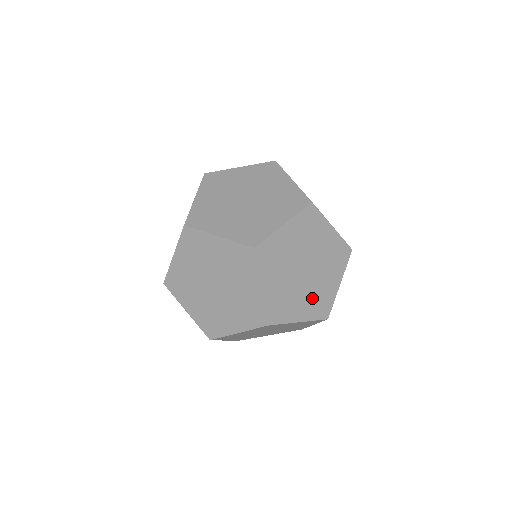
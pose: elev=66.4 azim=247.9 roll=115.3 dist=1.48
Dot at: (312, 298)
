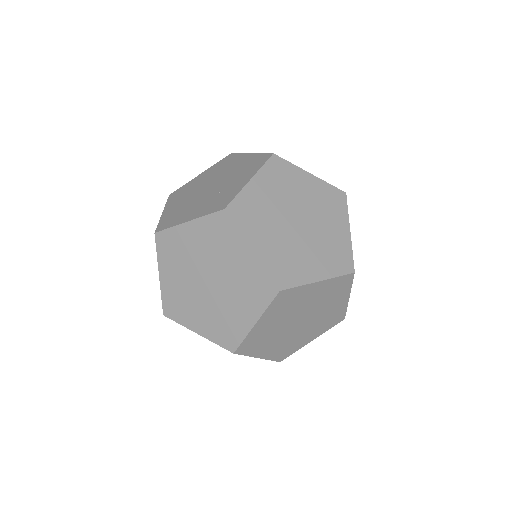
Dot at: (319, 324)
